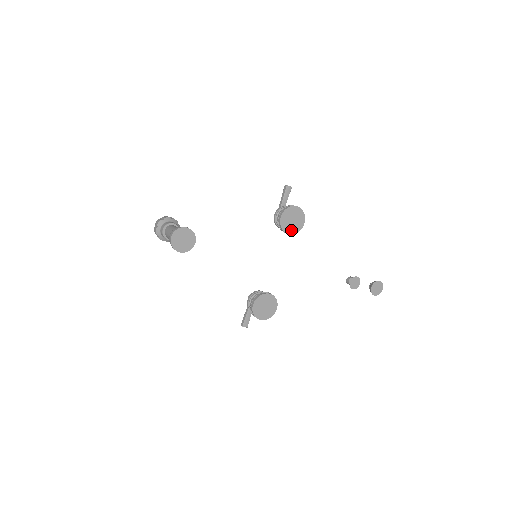
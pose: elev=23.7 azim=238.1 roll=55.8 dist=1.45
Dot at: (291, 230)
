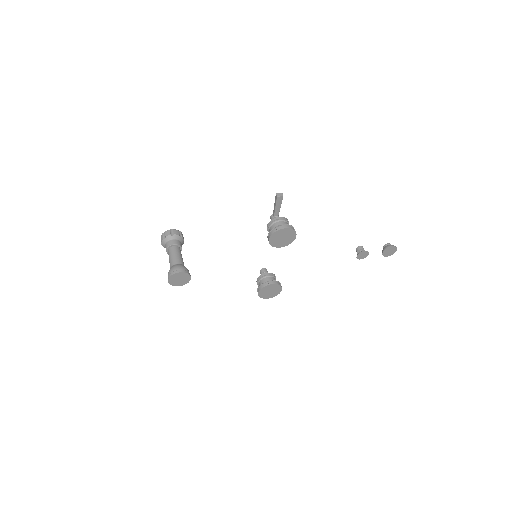
Dot at: (283, 244)
